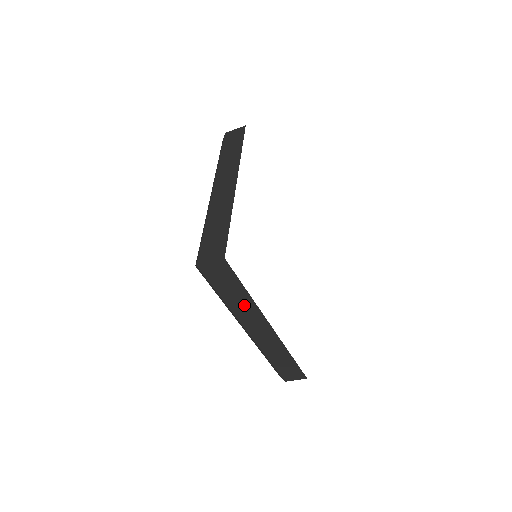
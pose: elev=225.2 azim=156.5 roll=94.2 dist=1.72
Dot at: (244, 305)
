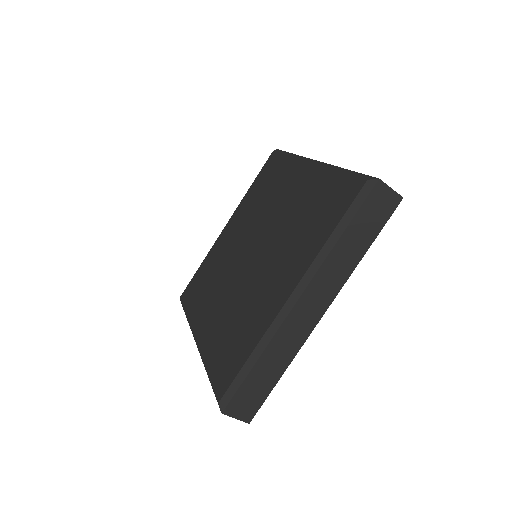
Dot at: (344, 262)
